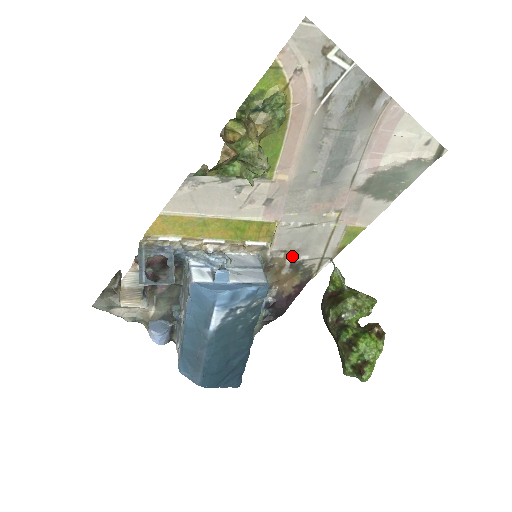
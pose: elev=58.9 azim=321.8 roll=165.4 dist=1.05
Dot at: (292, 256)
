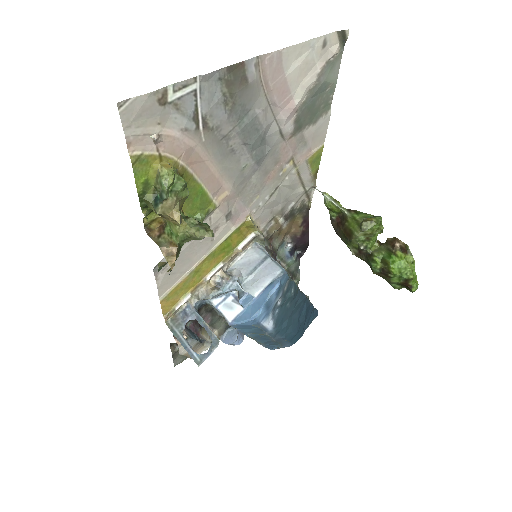
Dot at: (281, 215)
